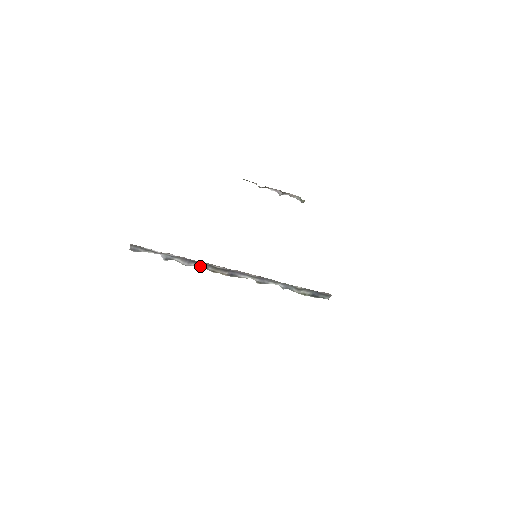
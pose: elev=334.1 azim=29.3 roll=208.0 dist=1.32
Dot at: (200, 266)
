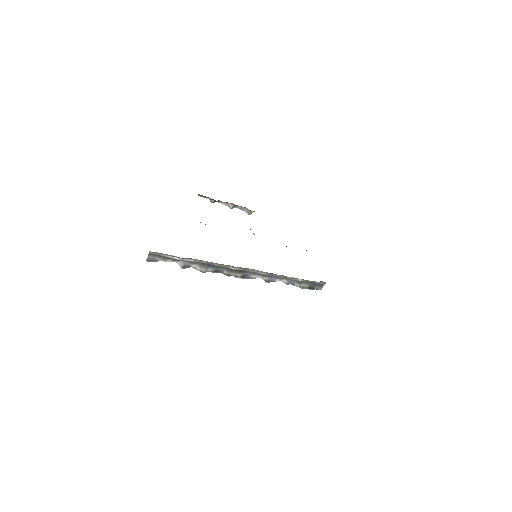
Dot at: (216, 271)
